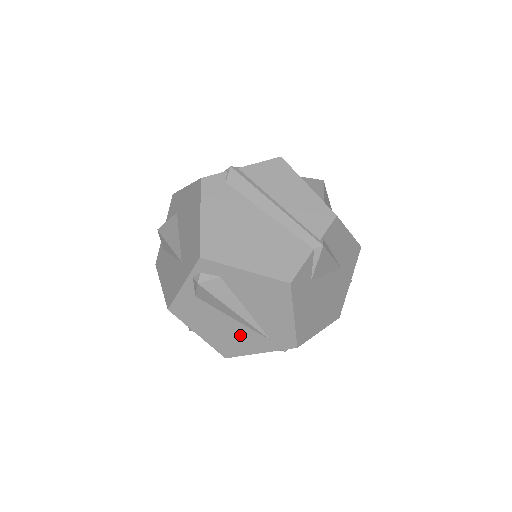
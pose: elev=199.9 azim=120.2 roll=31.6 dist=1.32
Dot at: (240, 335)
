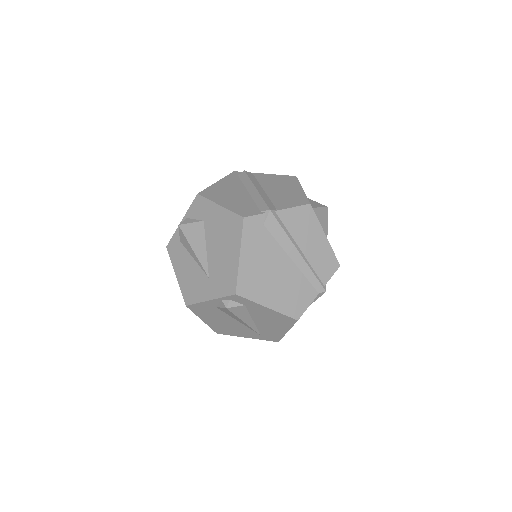
Dot at: (238, 328)
